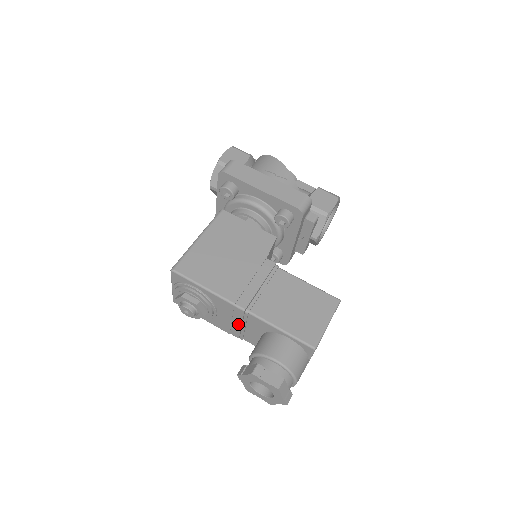
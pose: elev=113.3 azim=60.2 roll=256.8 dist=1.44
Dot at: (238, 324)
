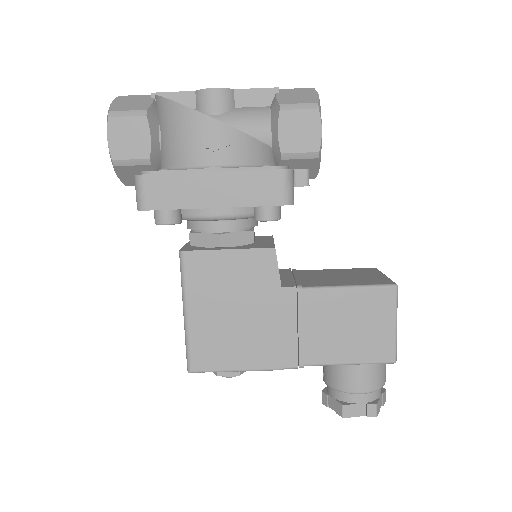
Dot at: occluded
